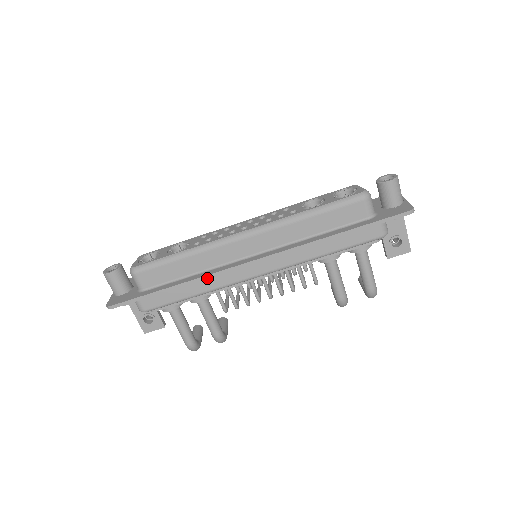
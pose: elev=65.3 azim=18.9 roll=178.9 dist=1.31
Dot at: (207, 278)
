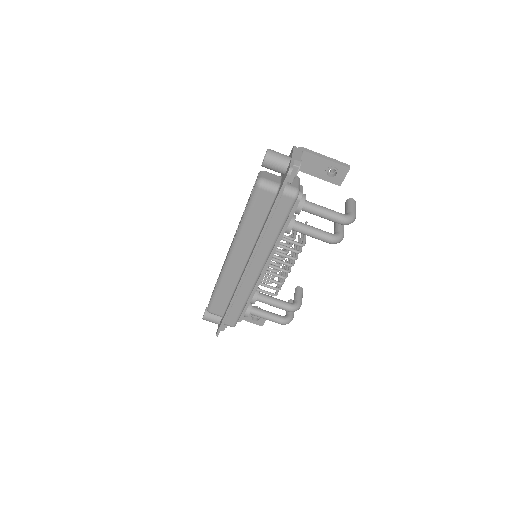
Dot at: (237, 294)
